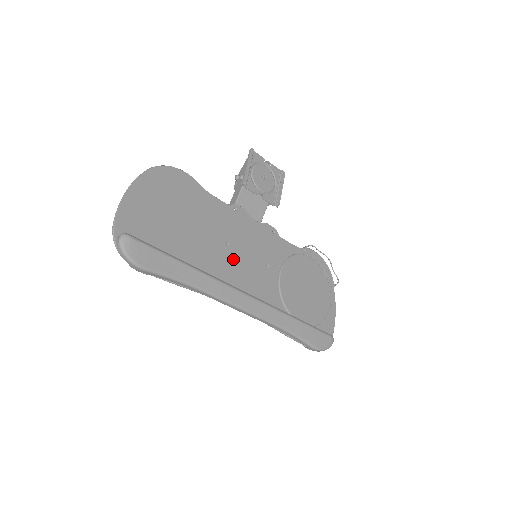
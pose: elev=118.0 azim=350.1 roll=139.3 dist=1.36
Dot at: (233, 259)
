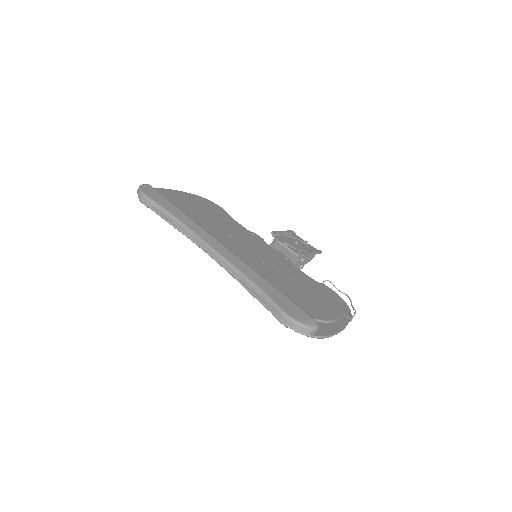
Dot at: (229, 241)
